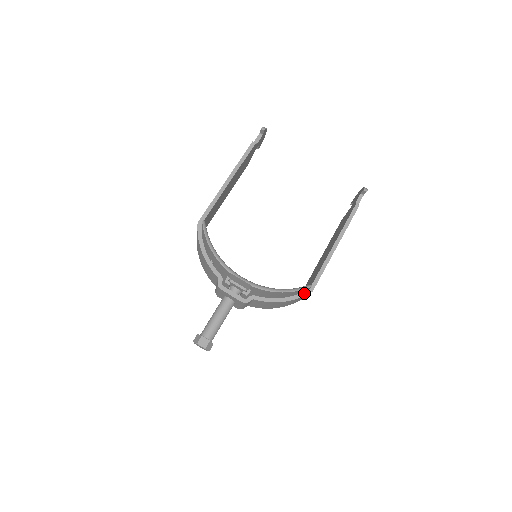
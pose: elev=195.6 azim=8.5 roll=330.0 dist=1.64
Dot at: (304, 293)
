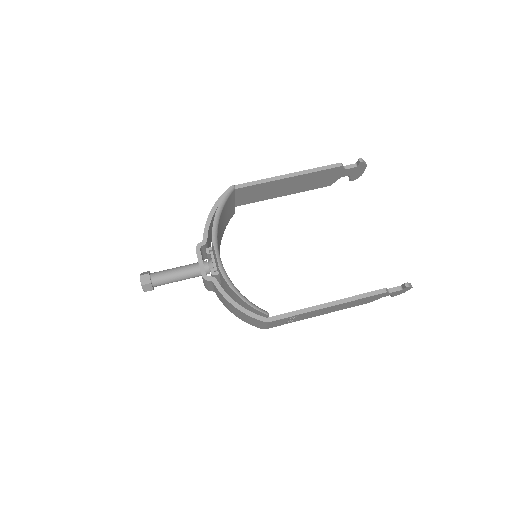
Dot at: (259, 316)
